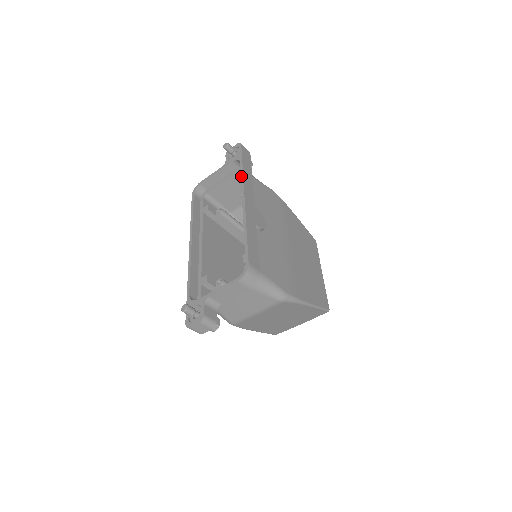
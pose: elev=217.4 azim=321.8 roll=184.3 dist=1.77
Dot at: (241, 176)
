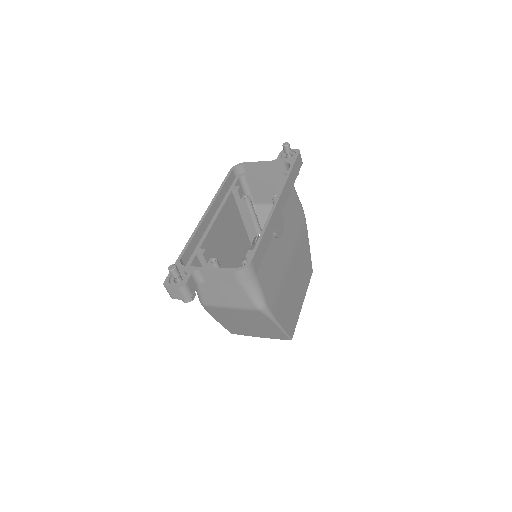
Dot at: (285, 179)
